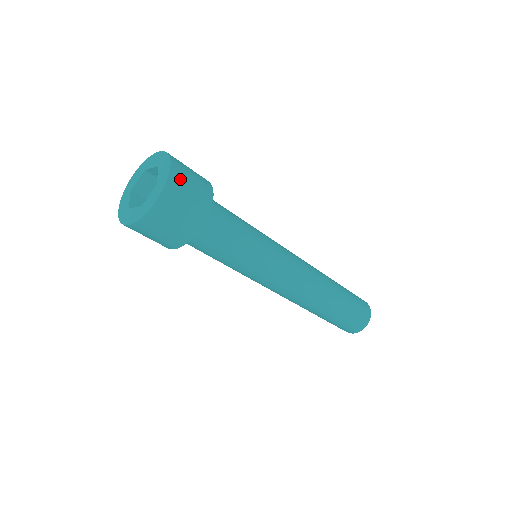
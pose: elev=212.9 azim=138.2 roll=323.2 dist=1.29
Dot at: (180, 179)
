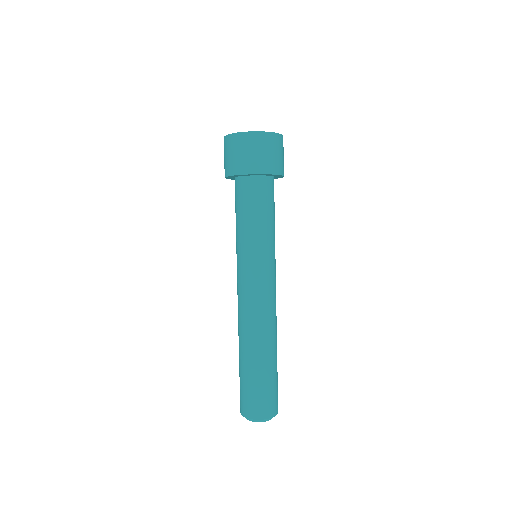
Dot at: (275, 142)
